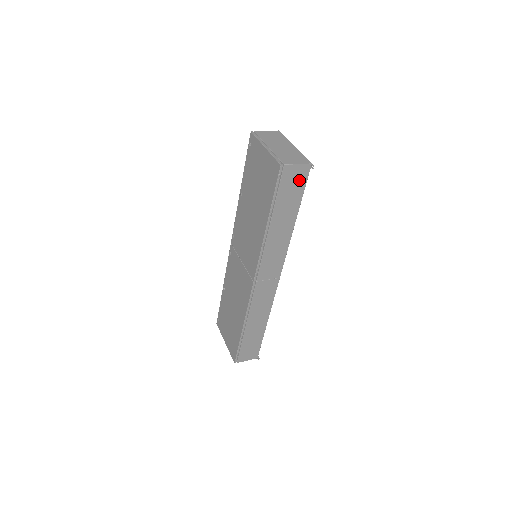
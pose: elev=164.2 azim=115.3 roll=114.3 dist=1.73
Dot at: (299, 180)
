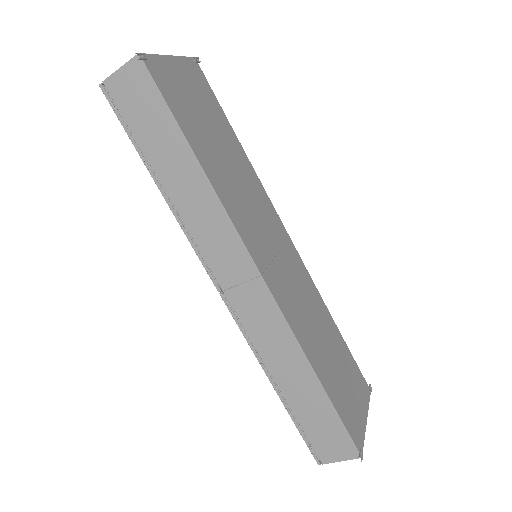
Dot at: (143, 91)
